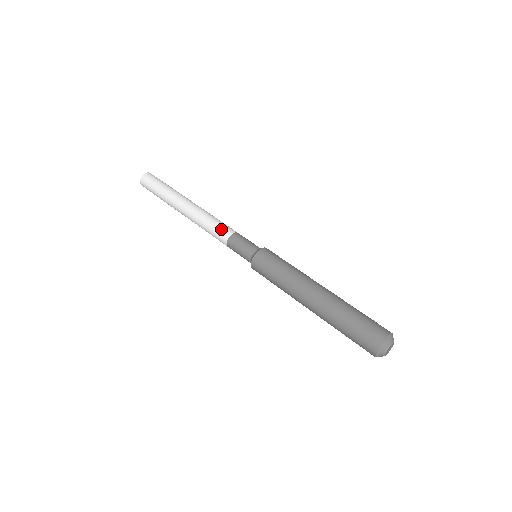
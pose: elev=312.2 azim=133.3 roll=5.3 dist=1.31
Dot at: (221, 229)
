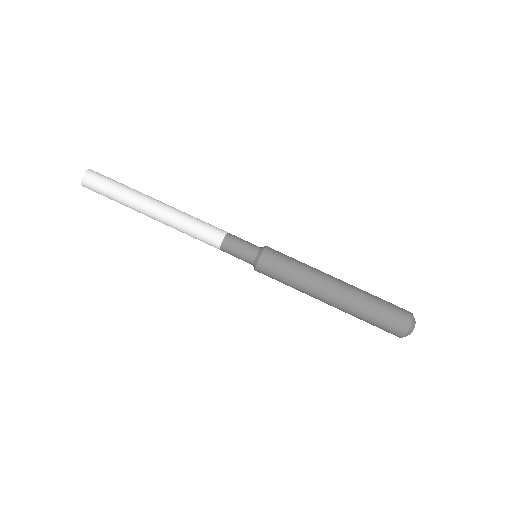
Dot at: (211, 231)
